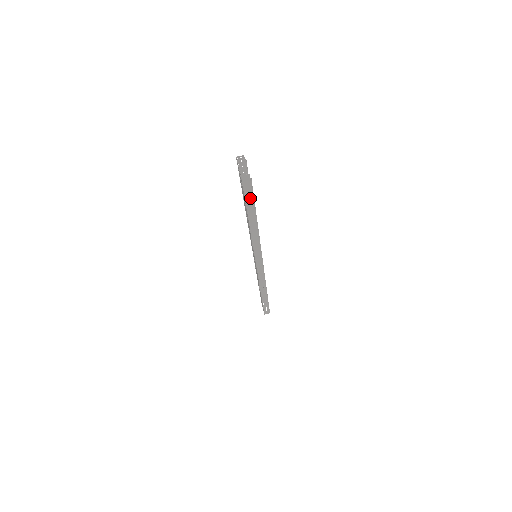
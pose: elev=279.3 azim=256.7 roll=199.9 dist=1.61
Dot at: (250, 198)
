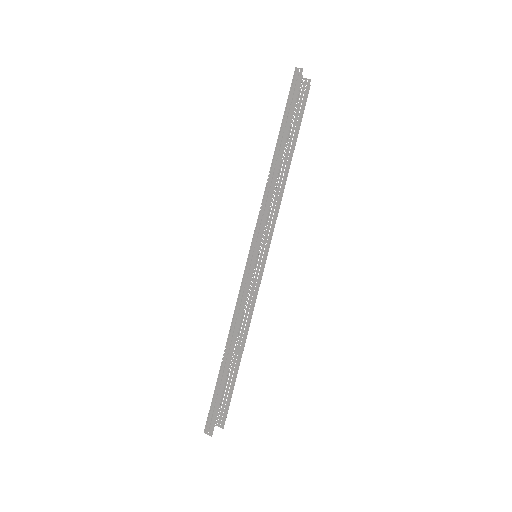
Dot at: (291, 108)
